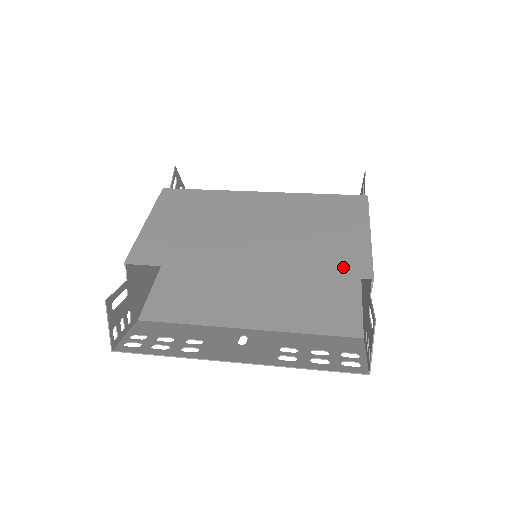
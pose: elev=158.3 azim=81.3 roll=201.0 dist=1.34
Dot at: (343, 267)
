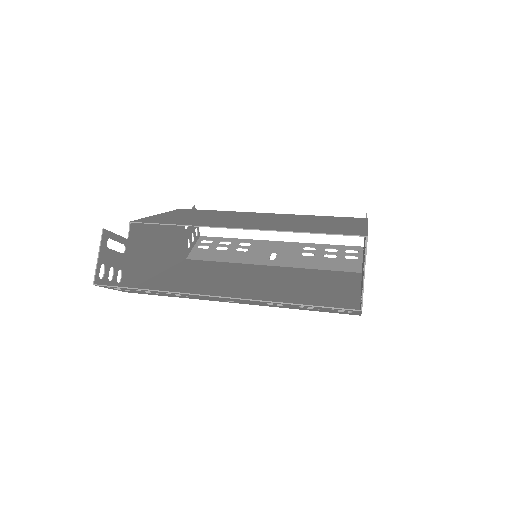
Dot at: (338, 232)
